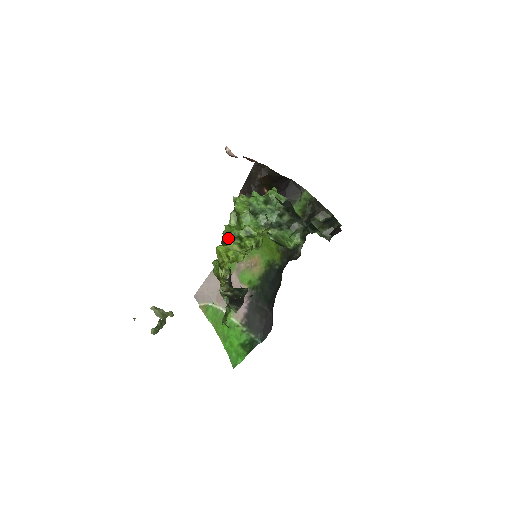
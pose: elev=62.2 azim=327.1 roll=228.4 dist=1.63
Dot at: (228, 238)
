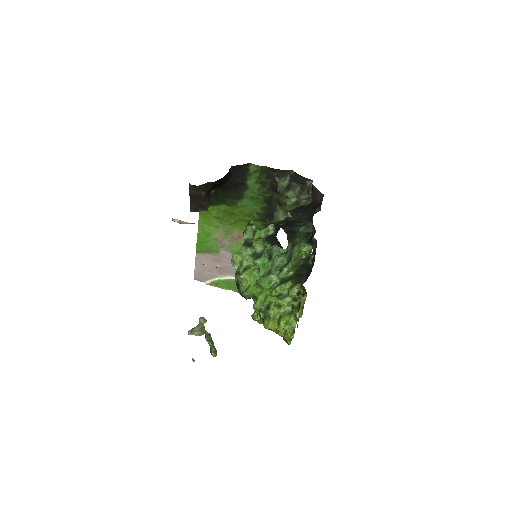
Dot at: (265, 311)
